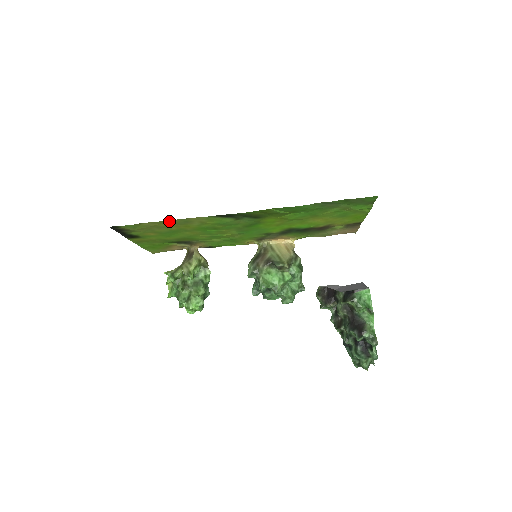
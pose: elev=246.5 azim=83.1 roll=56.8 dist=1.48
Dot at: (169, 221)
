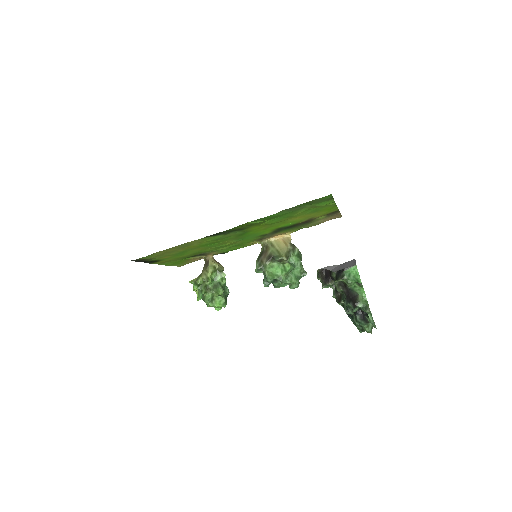
Dot at: (173, 247)
